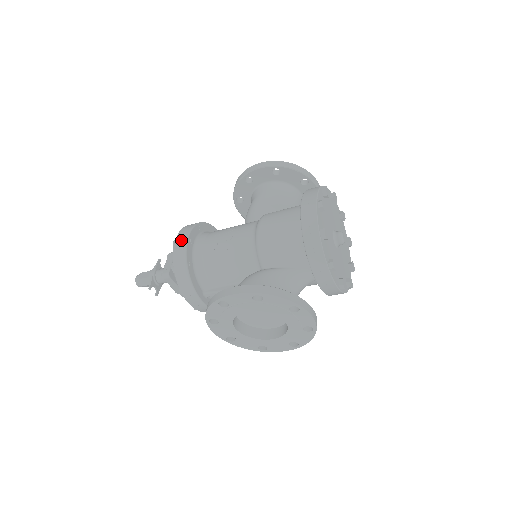
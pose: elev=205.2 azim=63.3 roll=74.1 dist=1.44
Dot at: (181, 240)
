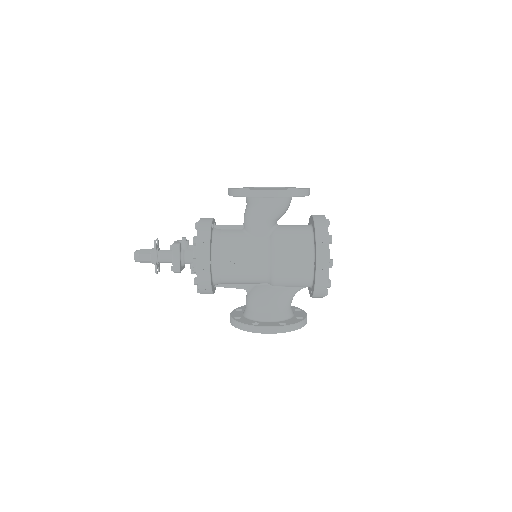
Dot at: (203, 266)
